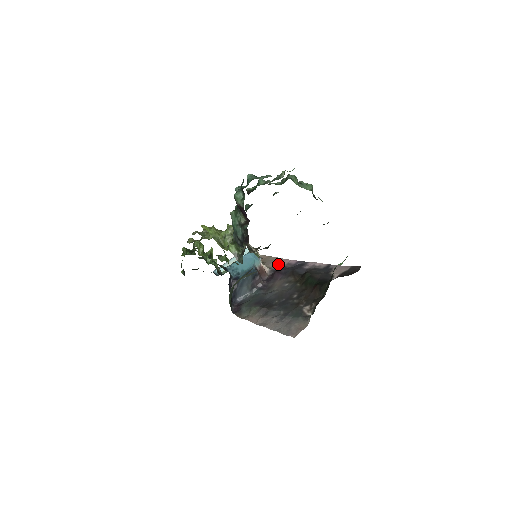
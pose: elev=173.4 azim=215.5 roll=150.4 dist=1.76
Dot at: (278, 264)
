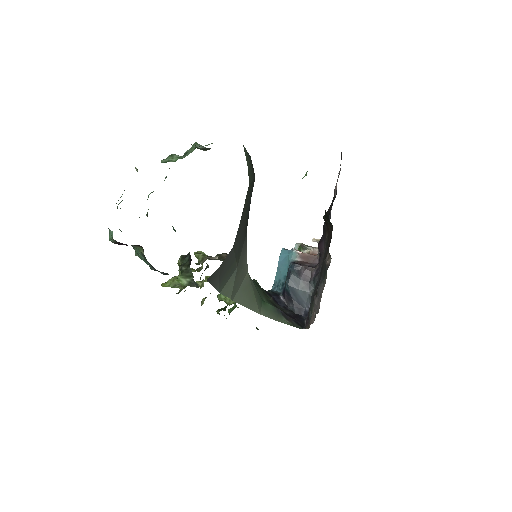
Dot at: occluded
